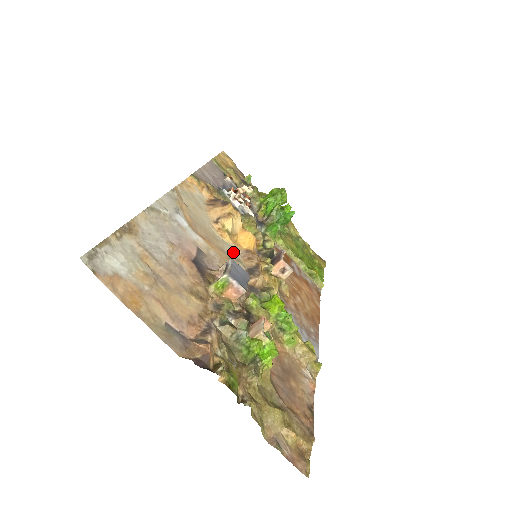
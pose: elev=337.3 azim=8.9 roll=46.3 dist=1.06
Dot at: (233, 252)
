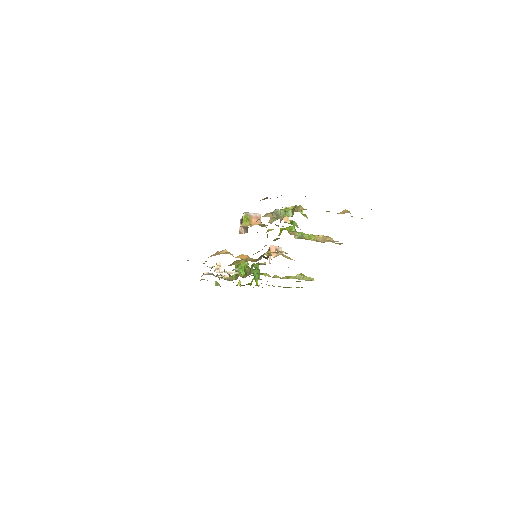
Dot at: occluded
